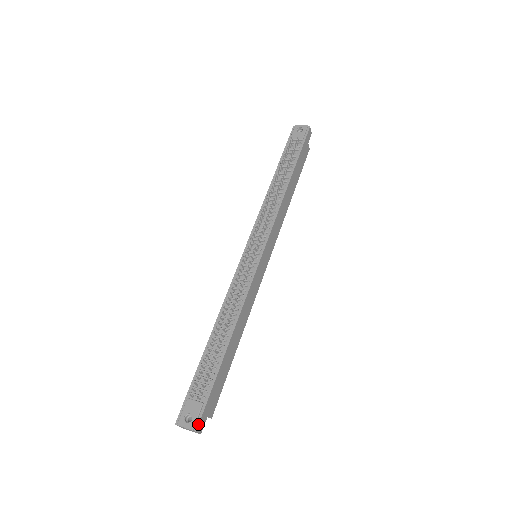
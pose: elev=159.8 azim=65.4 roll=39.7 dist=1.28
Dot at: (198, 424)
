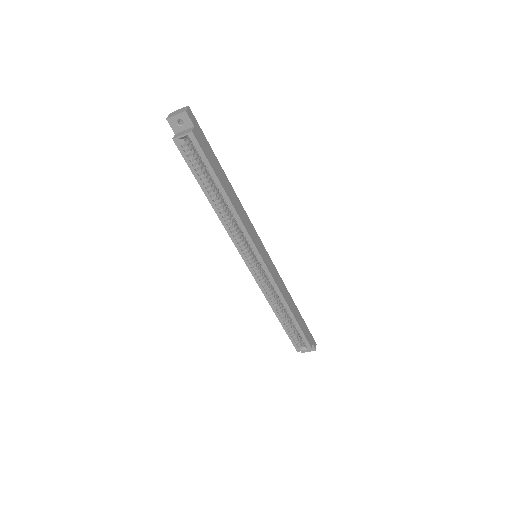
Dot at: occluded
